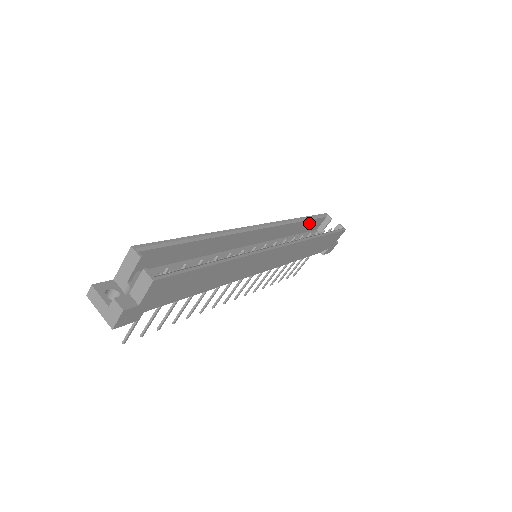
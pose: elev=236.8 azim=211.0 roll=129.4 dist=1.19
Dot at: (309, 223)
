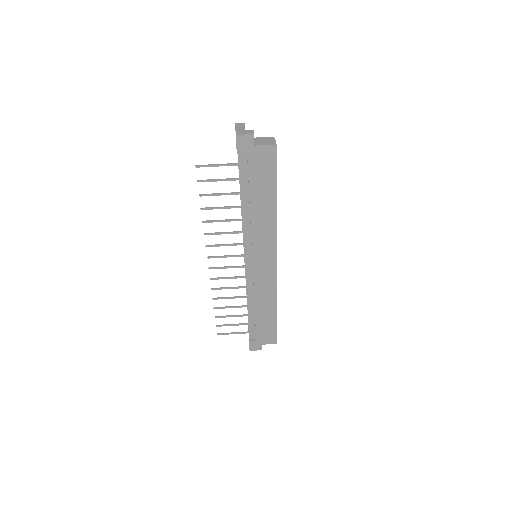
Dot at: occluded
